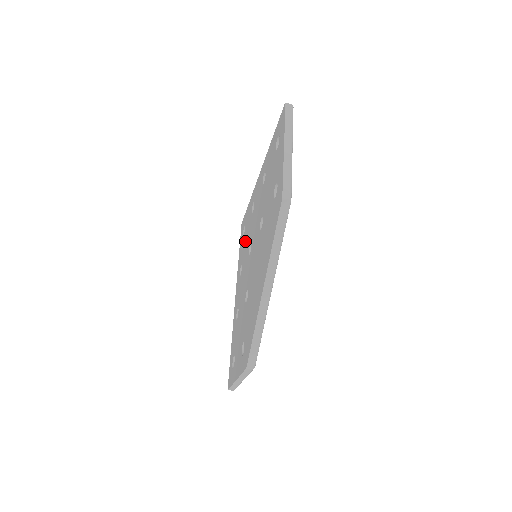
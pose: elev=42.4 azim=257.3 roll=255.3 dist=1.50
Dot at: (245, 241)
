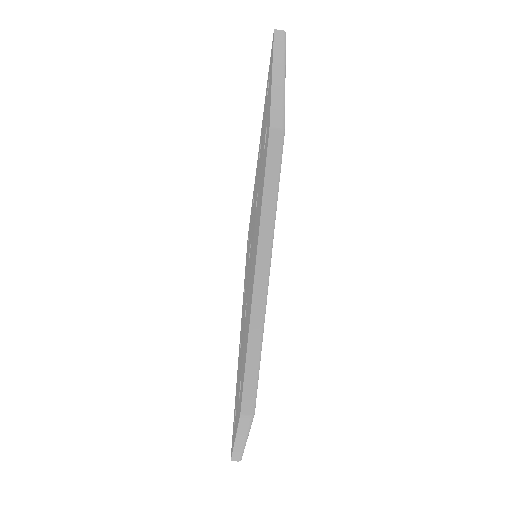
Dot at: occluded
